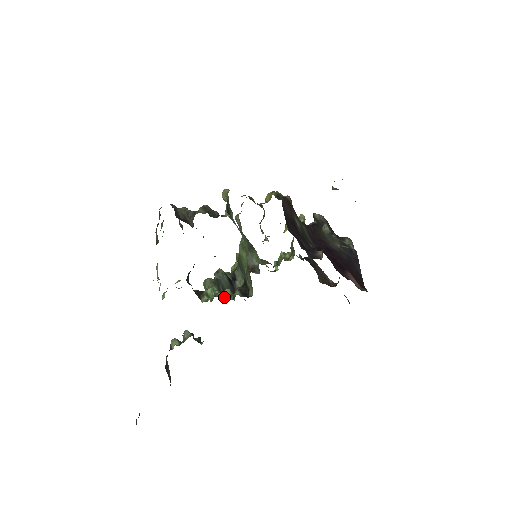
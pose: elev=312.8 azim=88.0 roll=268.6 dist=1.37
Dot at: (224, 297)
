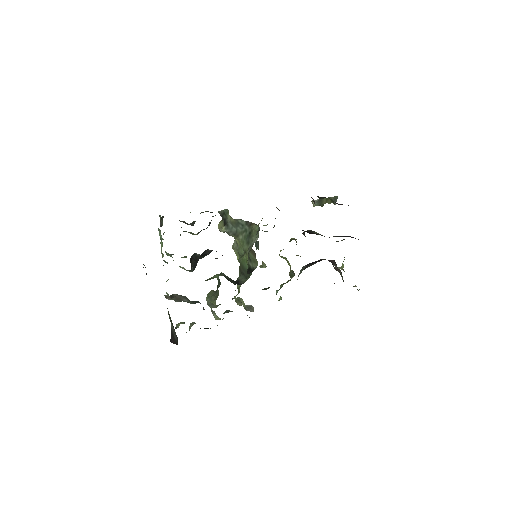
Dot at: occluded
